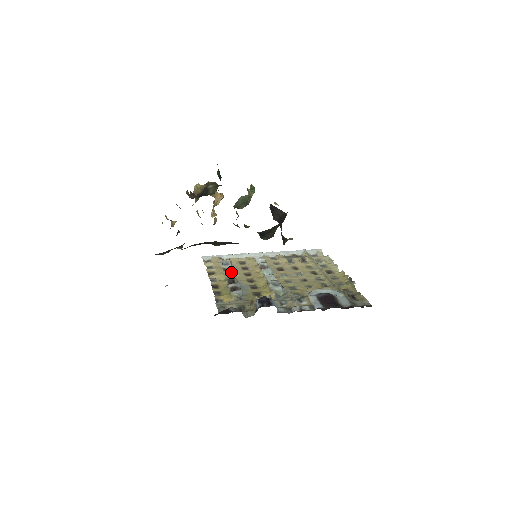
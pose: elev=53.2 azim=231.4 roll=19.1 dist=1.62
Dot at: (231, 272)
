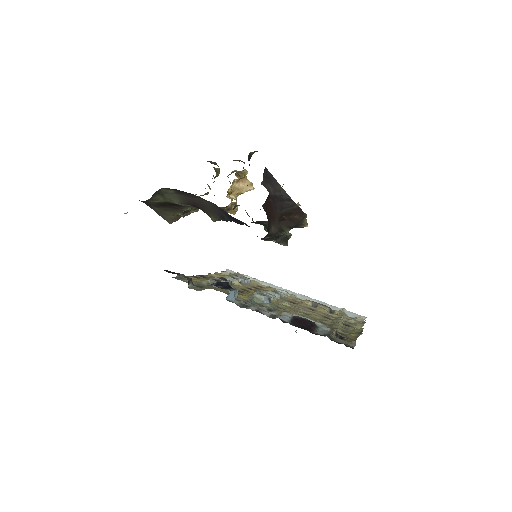
Dot at: occluded
